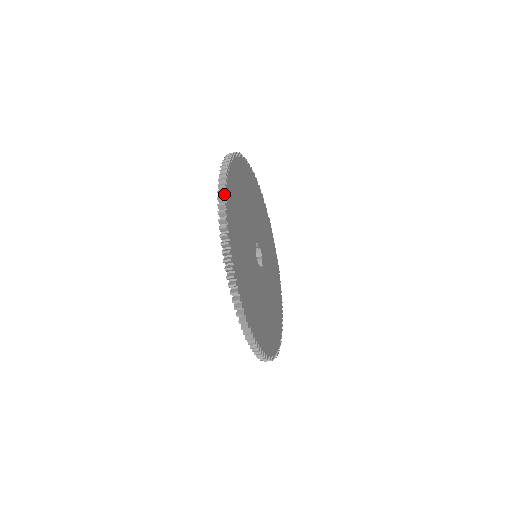
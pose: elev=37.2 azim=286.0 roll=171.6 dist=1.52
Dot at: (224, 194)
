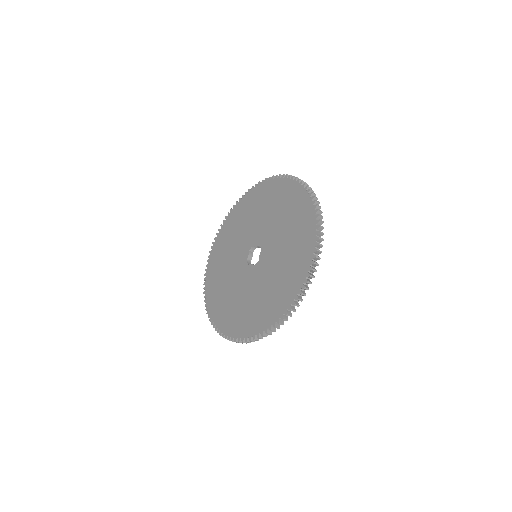
Dot at: (318, 253)
